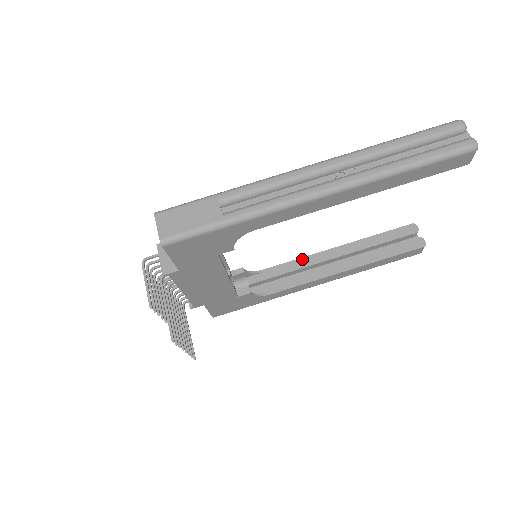
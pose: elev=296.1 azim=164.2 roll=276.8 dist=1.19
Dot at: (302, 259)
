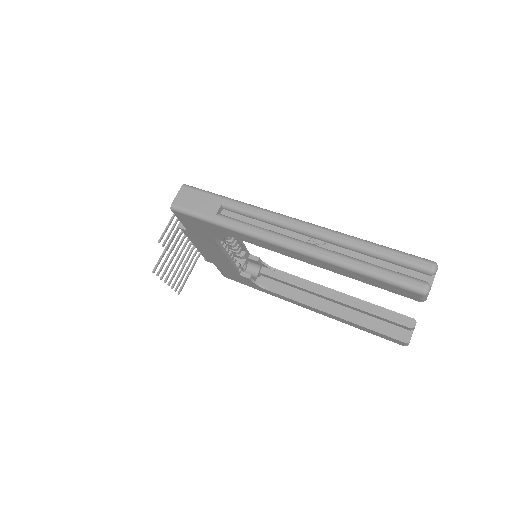
Dot at: (309, 282)
